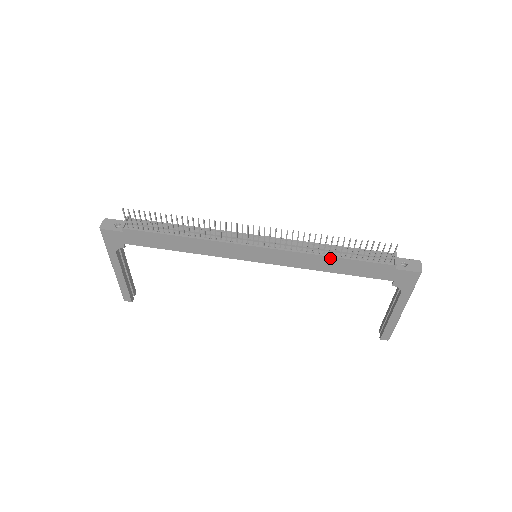
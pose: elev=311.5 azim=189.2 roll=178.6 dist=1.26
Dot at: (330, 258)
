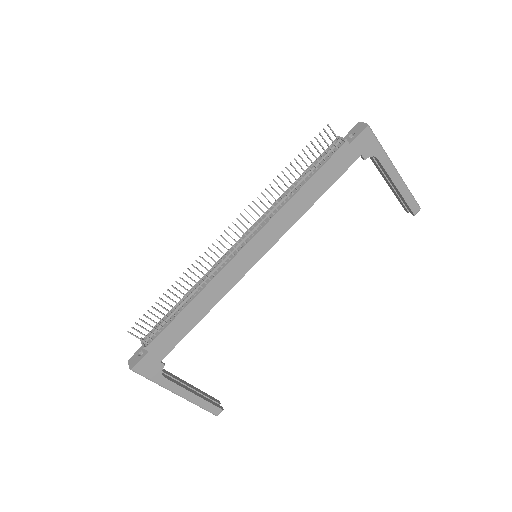
Dot at: (301, 191)
